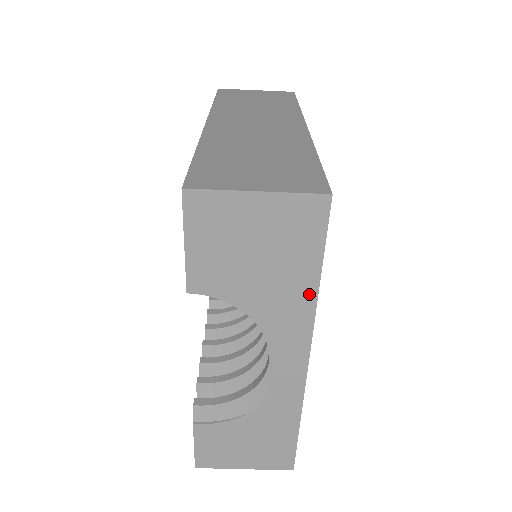
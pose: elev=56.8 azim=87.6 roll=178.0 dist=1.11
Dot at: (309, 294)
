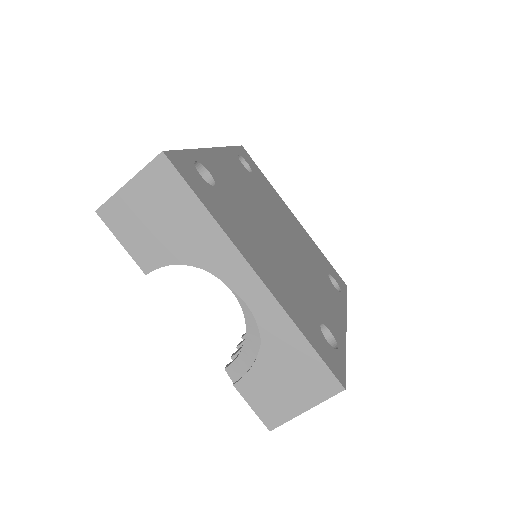
Dot at: (209, 222)
